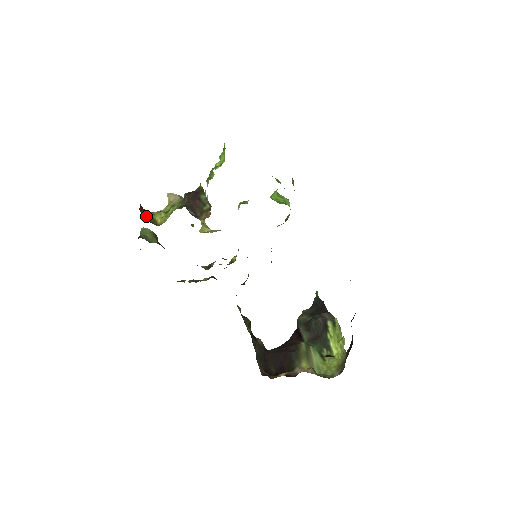
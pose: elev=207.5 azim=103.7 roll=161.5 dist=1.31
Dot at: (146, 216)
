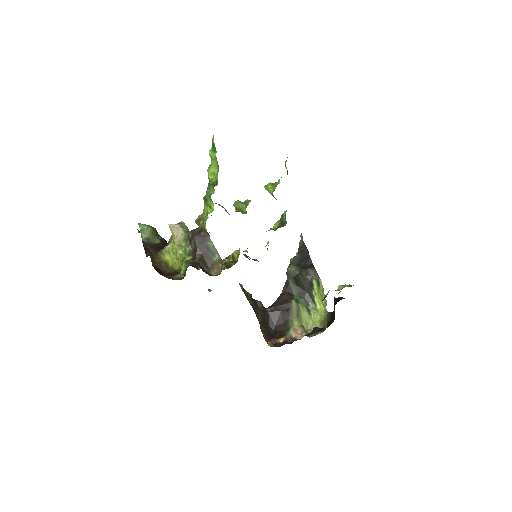
Dot at: (158, 264)
